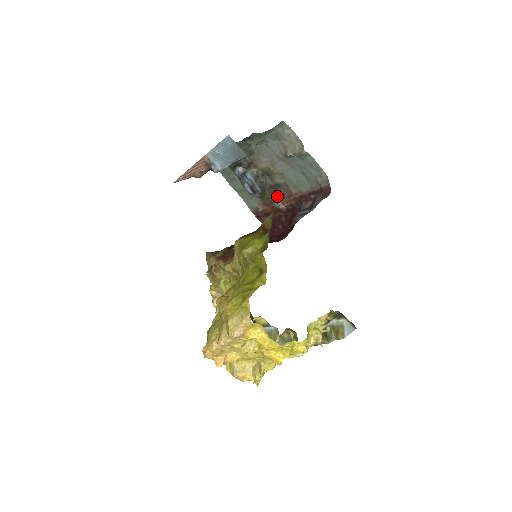
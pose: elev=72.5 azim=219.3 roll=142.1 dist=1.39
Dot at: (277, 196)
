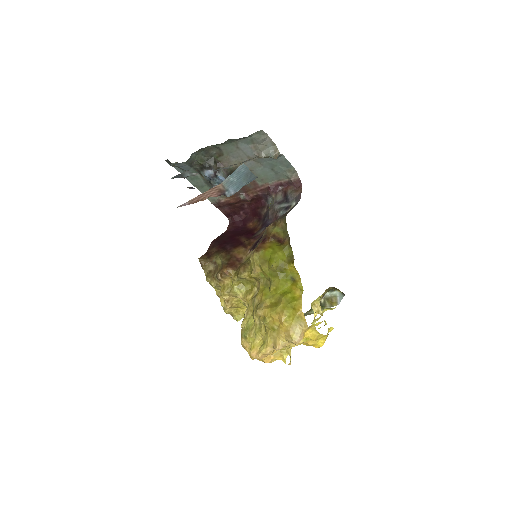
Dot at: (243, 189)
